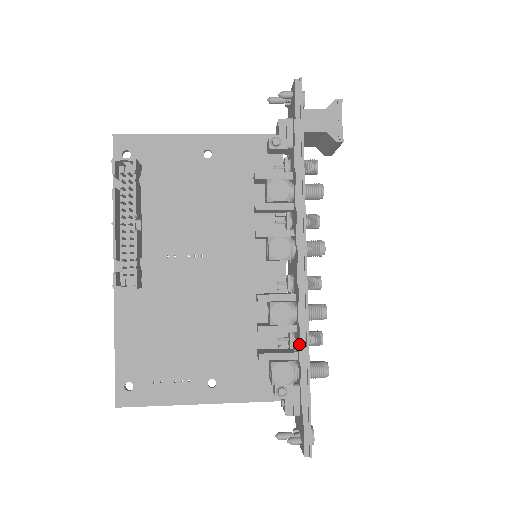
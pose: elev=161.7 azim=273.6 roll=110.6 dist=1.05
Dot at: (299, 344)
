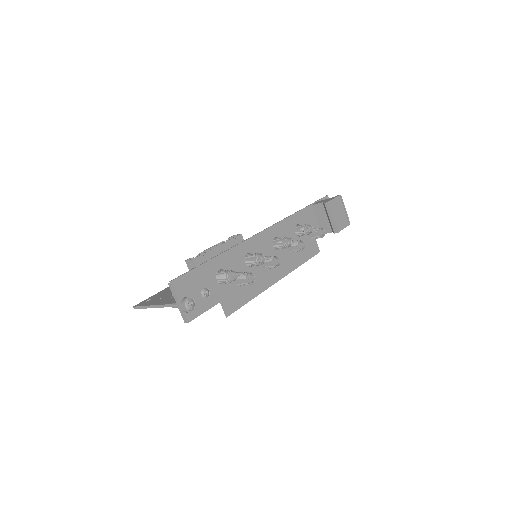
Dot at: occluded
